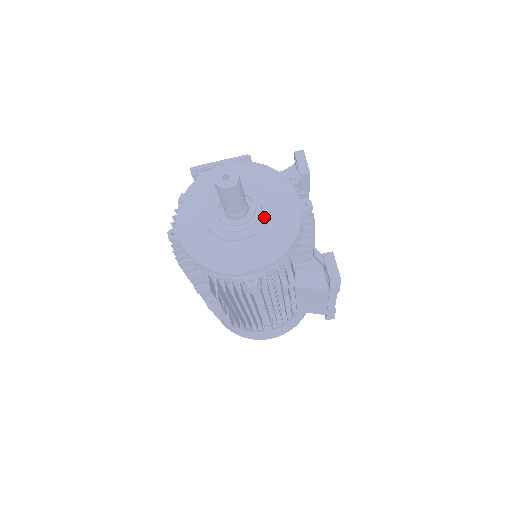
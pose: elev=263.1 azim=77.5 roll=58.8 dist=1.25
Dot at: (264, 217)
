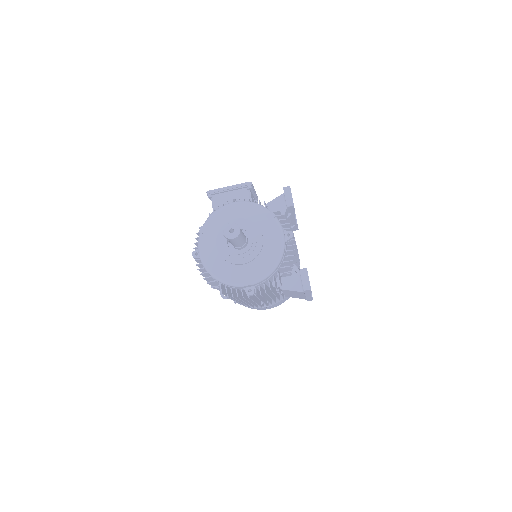
Dot at: (258, 248)
